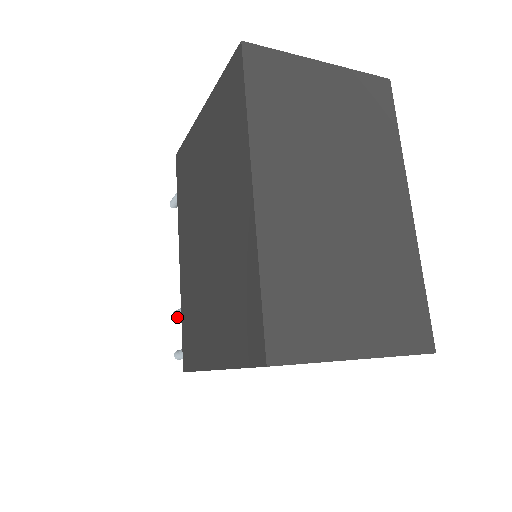
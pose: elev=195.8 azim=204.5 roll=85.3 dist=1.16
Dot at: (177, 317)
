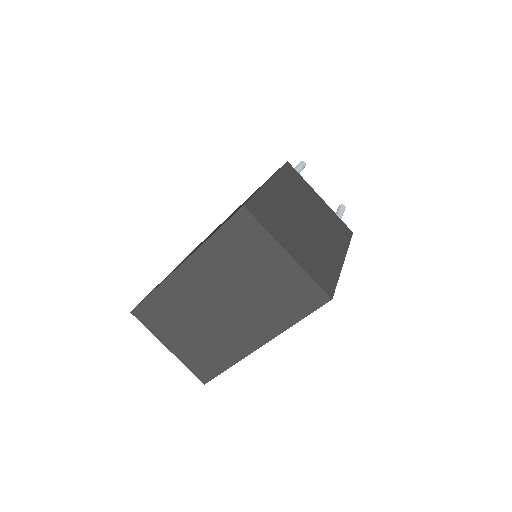
Dot at: occluded
